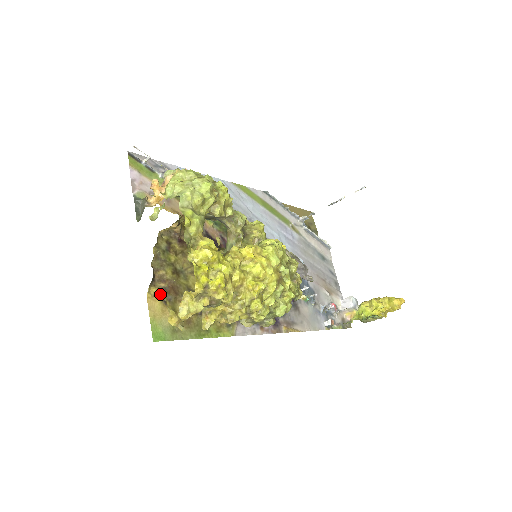
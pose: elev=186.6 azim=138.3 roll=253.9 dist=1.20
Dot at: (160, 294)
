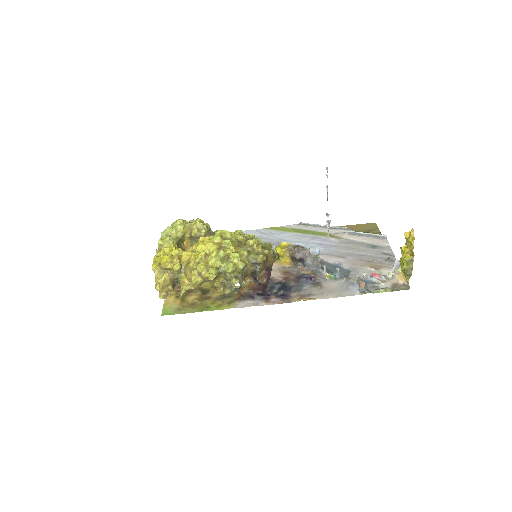
Dot at: (175, 293)
